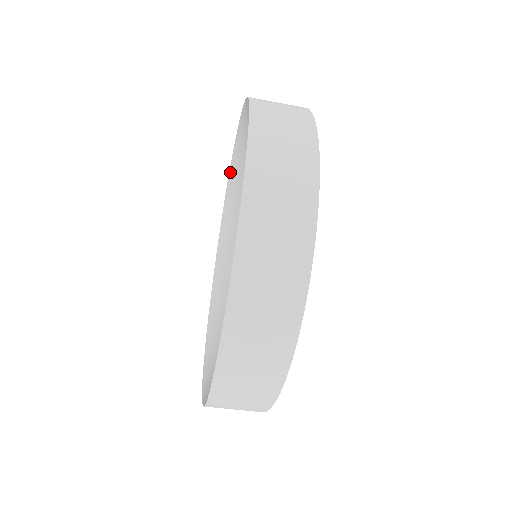
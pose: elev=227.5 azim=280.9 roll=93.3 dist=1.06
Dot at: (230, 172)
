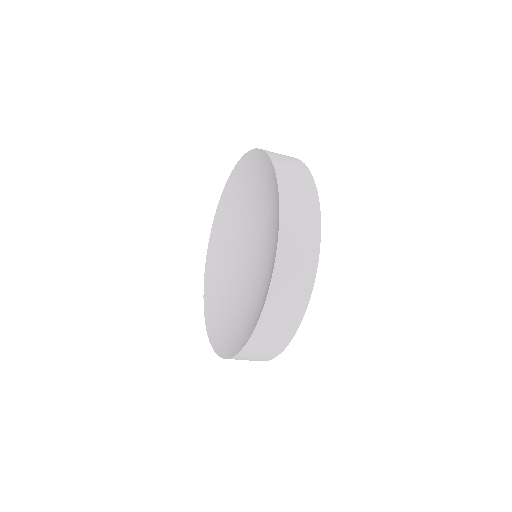
Dot at: (215, 218)
